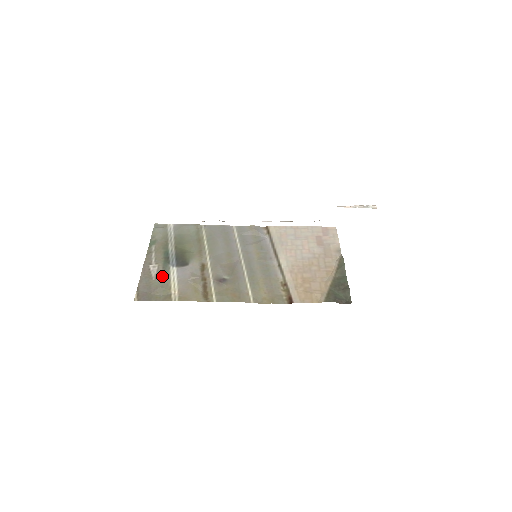
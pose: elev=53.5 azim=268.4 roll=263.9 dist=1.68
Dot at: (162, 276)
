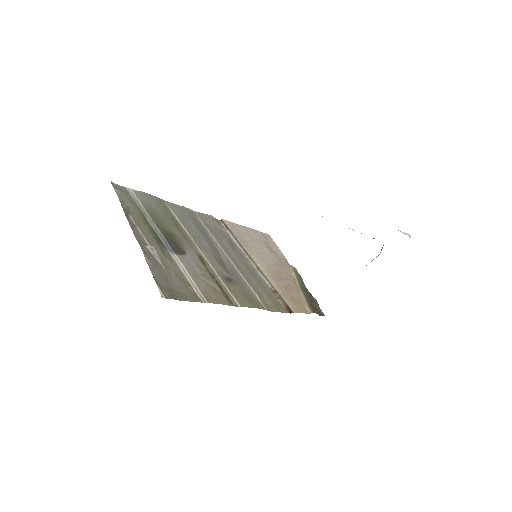
Dot at: (170, 265)
